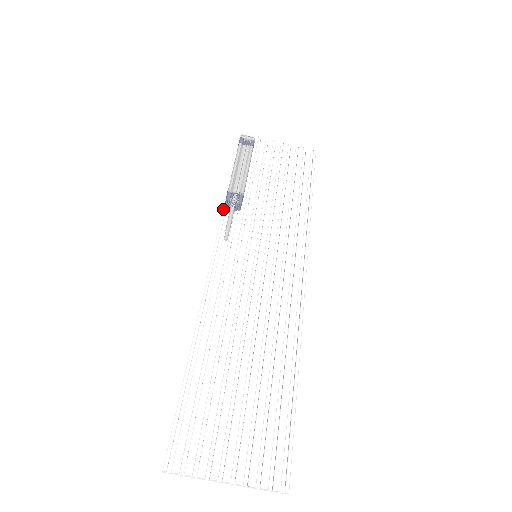
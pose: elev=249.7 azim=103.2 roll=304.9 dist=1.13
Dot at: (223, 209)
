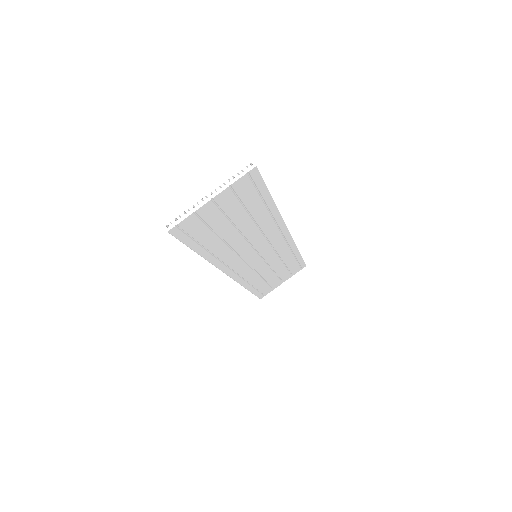
Dot at: occluded
